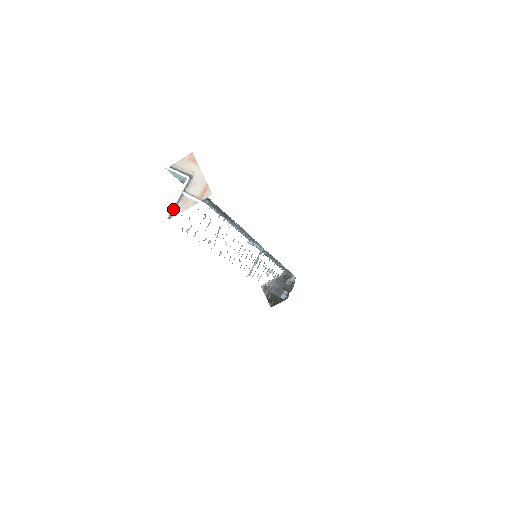
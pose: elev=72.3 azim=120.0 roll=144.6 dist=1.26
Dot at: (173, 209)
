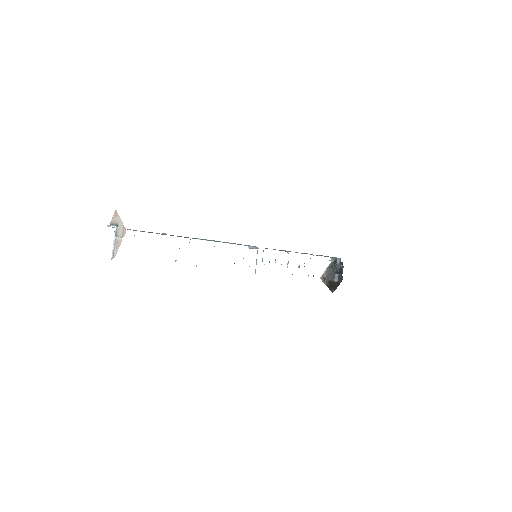
Dot at: (113, 251)
